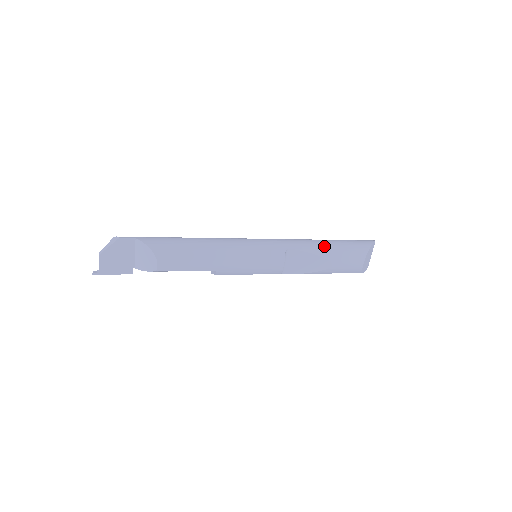
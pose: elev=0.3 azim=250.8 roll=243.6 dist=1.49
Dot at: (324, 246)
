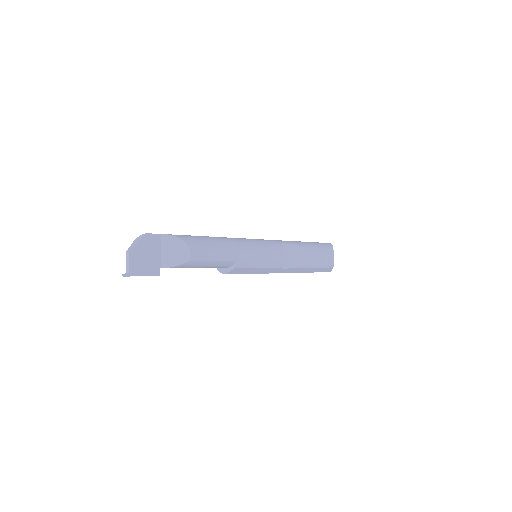
Dot at: (303, 243)
